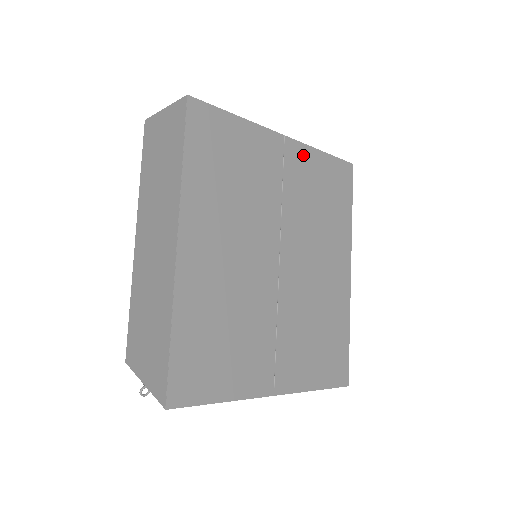
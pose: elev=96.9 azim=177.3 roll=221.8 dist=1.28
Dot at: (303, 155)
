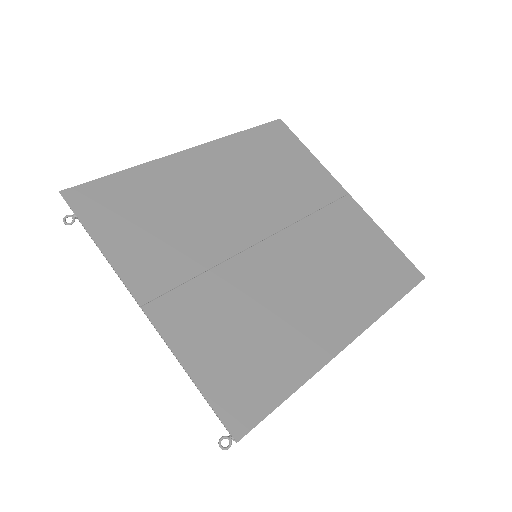
Dot at: (360, 218)
